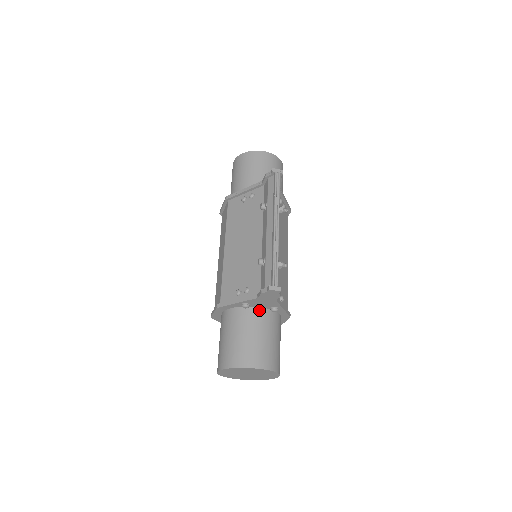
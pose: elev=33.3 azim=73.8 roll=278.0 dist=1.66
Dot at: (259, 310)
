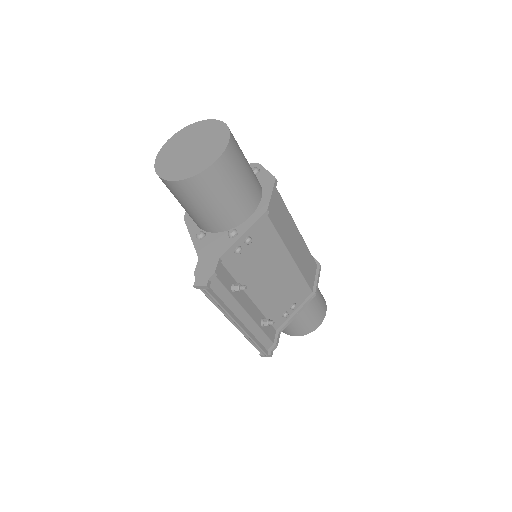
Dot at: occluded
